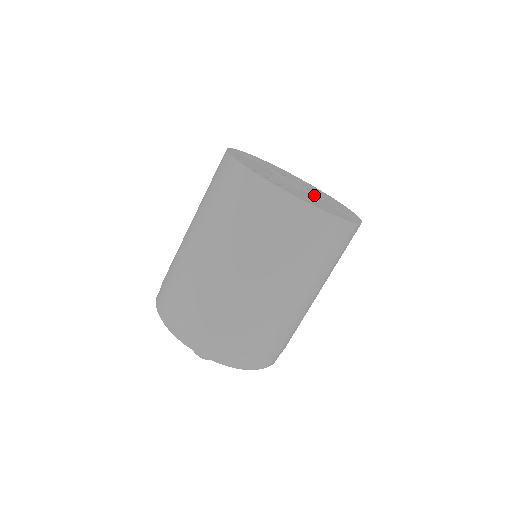
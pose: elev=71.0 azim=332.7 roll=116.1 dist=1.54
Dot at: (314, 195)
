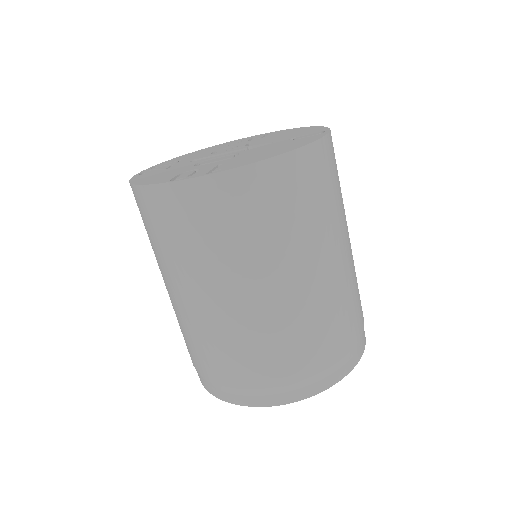
Dot at: (257, 146)
